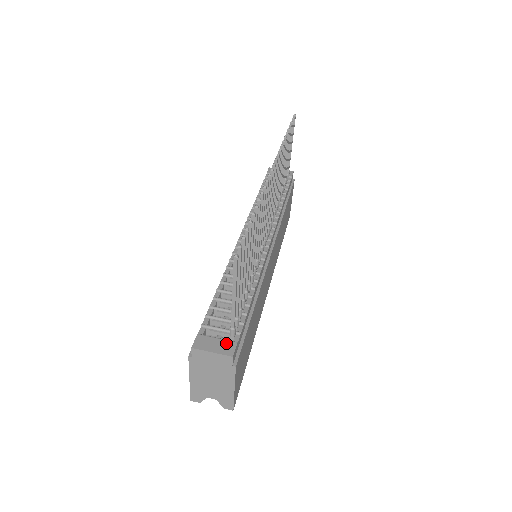
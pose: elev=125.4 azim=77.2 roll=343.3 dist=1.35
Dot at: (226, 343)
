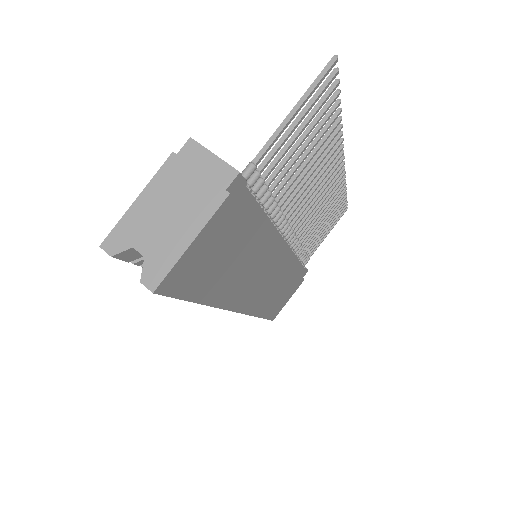
Dot at: occluded
